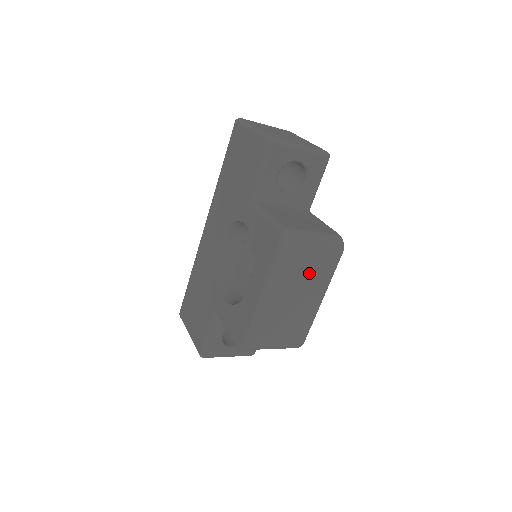
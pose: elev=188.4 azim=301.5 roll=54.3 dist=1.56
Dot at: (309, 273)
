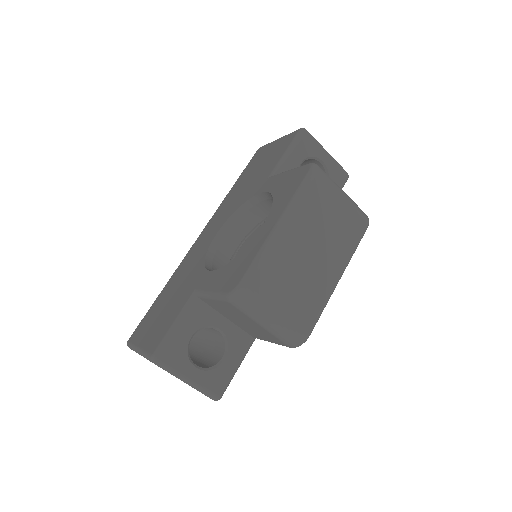
Dot at: (332, 227)
